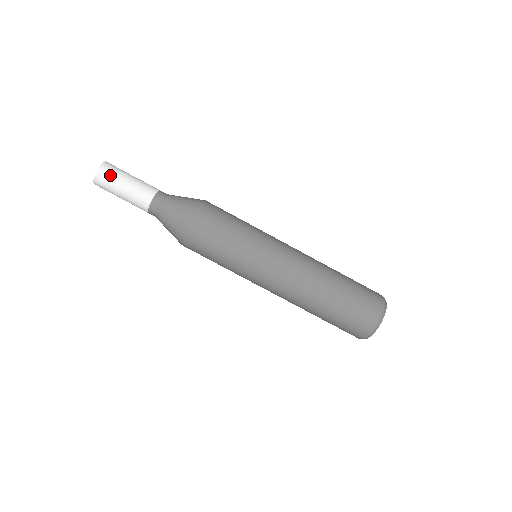
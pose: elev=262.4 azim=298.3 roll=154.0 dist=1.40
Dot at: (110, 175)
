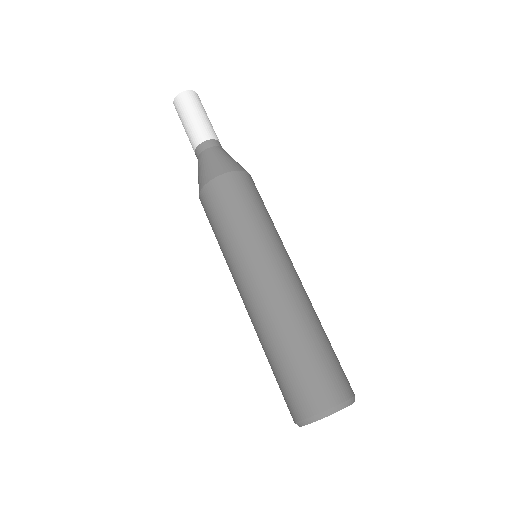
Dot at: (197, 101)
